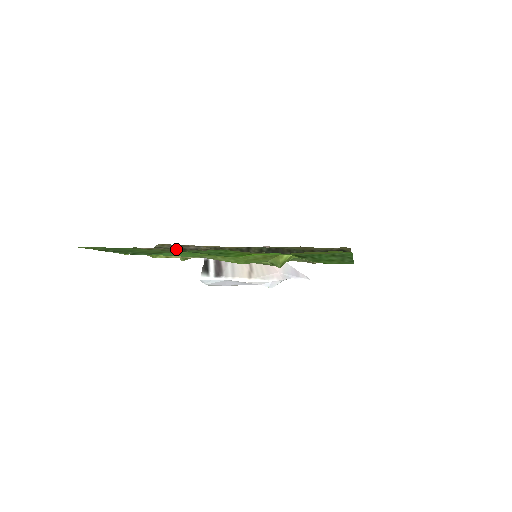
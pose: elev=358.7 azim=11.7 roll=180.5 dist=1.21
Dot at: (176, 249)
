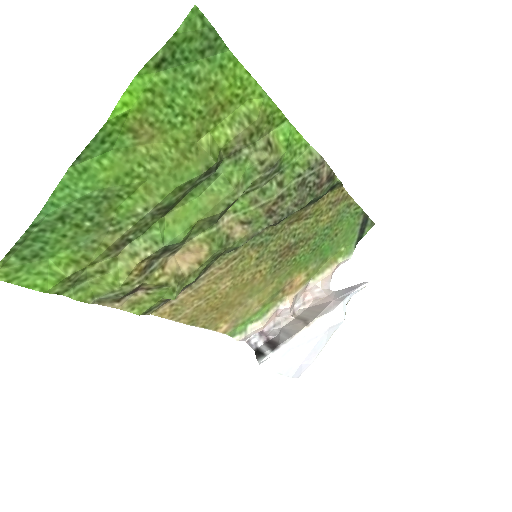
Dot at: (123, 249)
